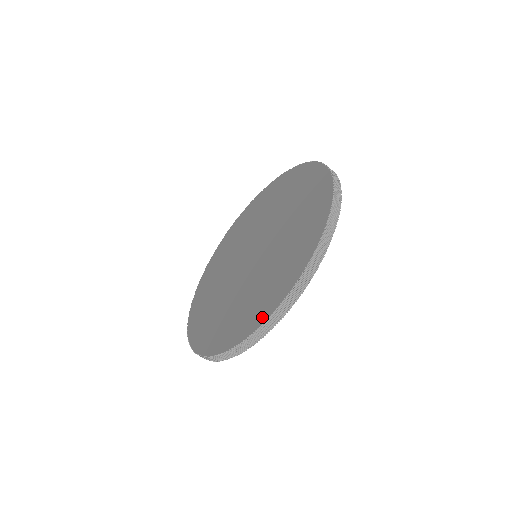
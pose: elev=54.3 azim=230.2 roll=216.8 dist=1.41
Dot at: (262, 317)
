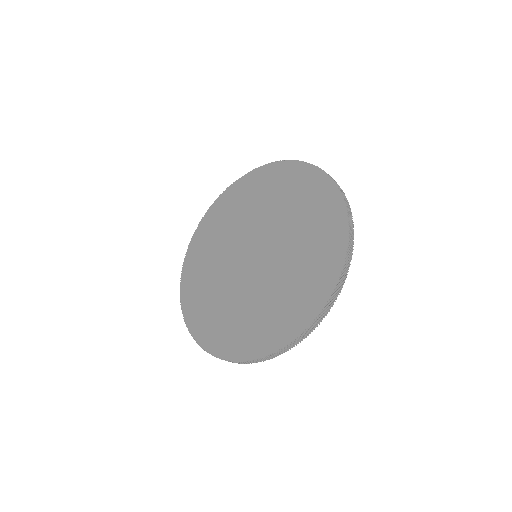
Dot at: (196, 332)
